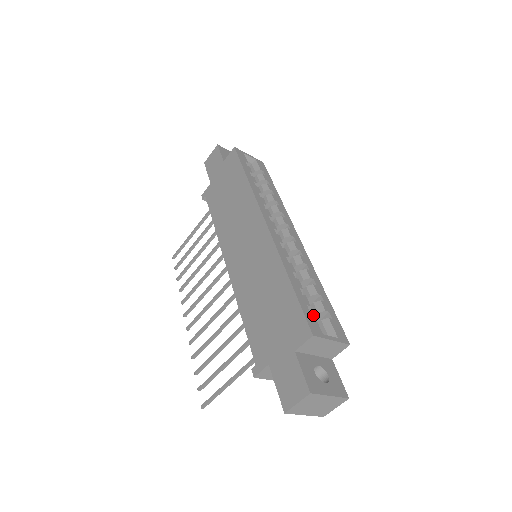
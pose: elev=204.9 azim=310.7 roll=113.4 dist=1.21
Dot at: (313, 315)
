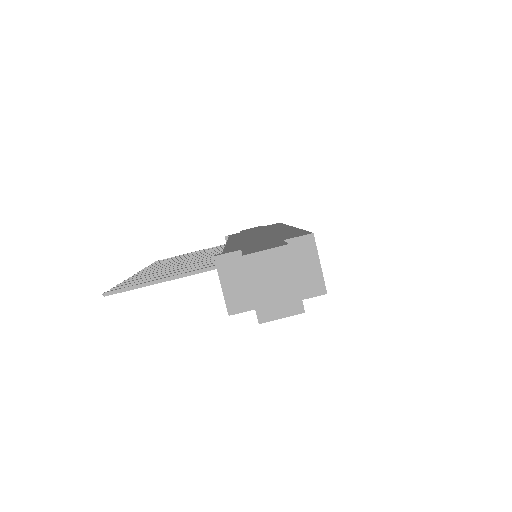
Dot at: occluded
